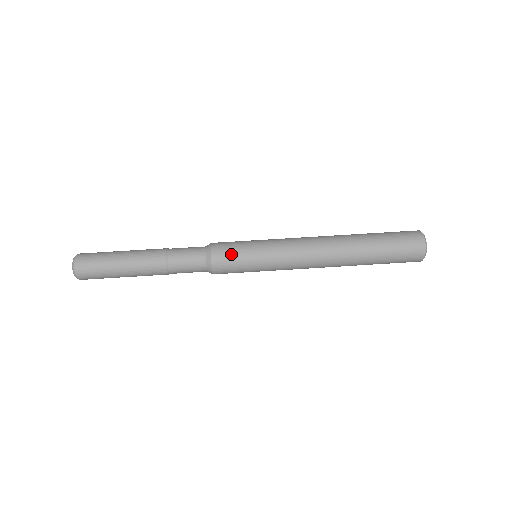
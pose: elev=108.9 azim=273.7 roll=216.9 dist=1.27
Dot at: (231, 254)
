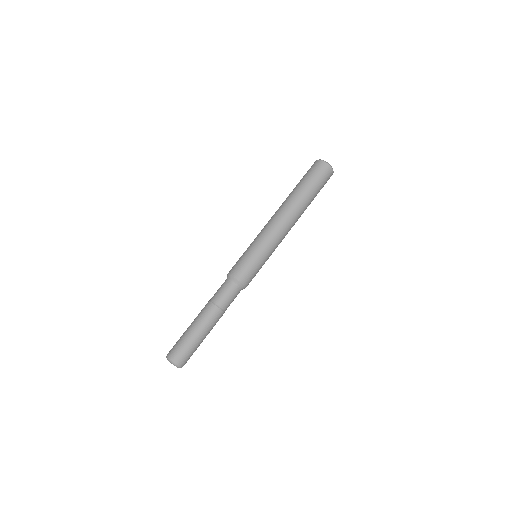
Dot at: (246, 268)
